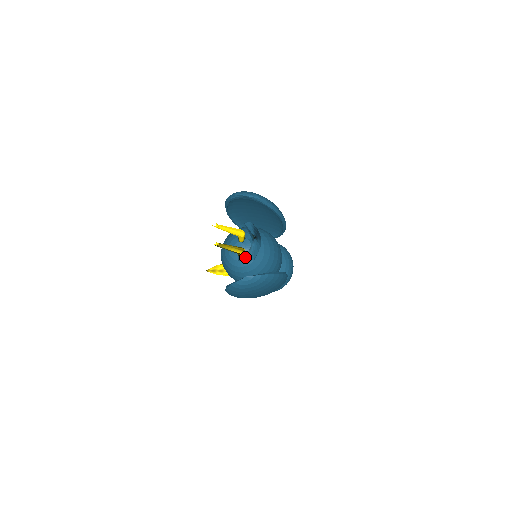
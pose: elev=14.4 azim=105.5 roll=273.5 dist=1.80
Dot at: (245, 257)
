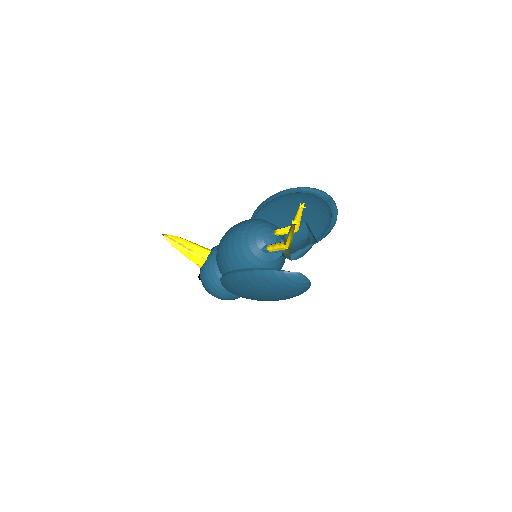
Dot at: (271, 251)
